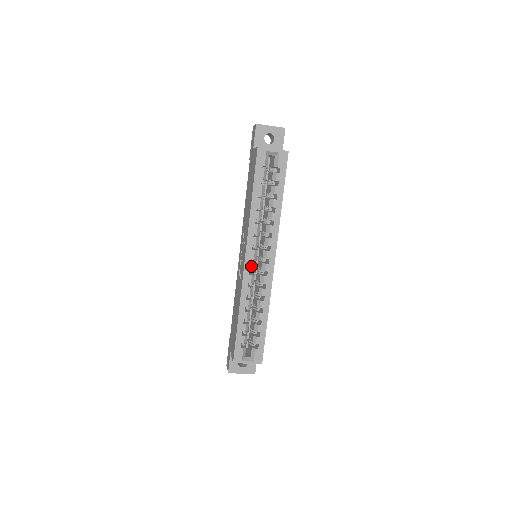
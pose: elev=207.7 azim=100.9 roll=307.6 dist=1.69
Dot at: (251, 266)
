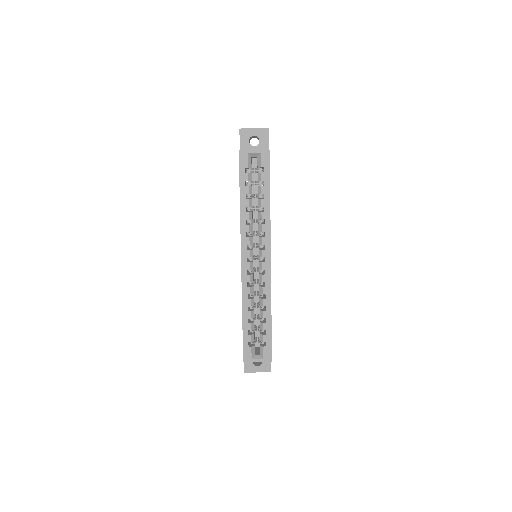
Dot at: (248, 266)
